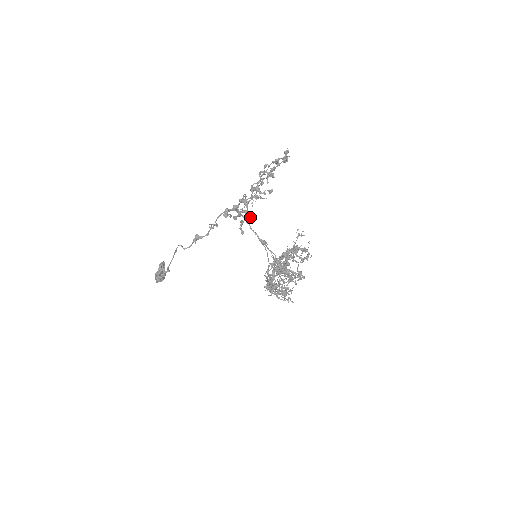
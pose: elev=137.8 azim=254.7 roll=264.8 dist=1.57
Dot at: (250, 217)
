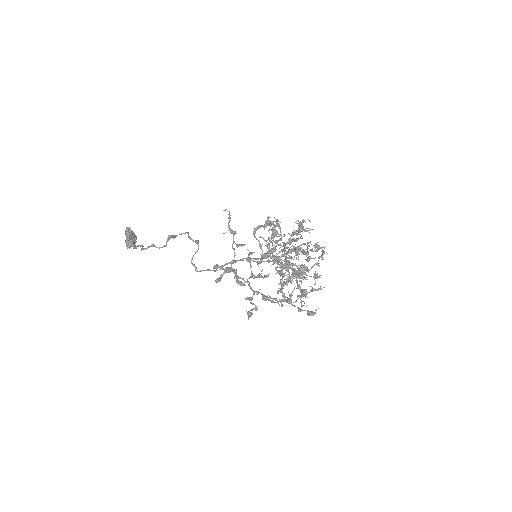
Dot at: occluded
